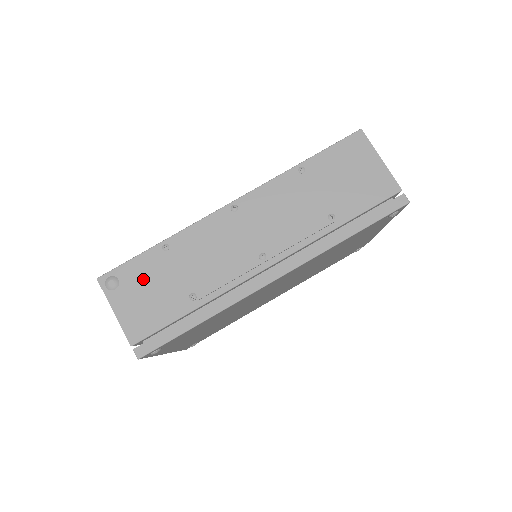
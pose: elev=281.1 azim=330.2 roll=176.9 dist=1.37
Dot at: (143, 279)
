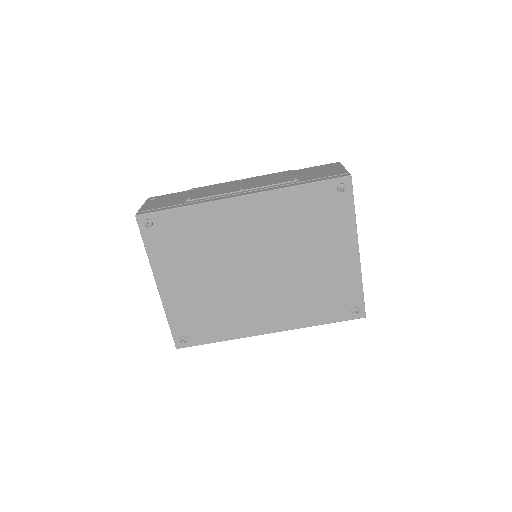
Dot at: (170, 197)
